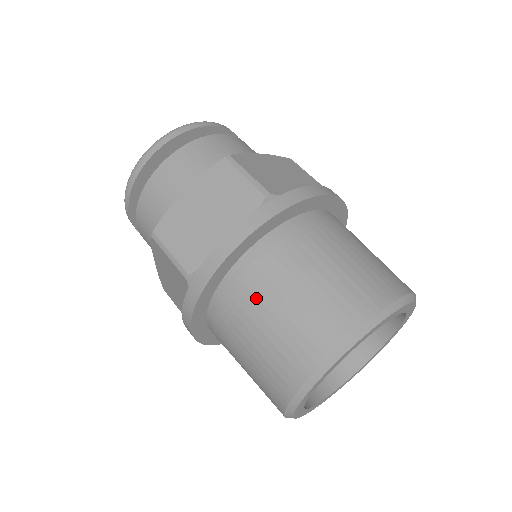
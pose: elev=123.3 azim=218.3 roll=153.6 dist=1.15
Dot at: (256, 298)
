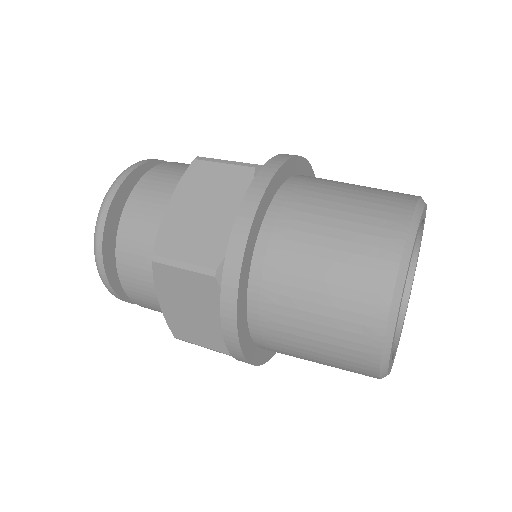
Dot at: (330, 182)
